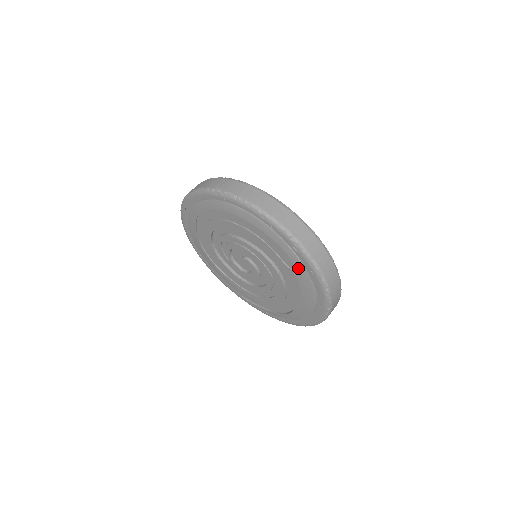
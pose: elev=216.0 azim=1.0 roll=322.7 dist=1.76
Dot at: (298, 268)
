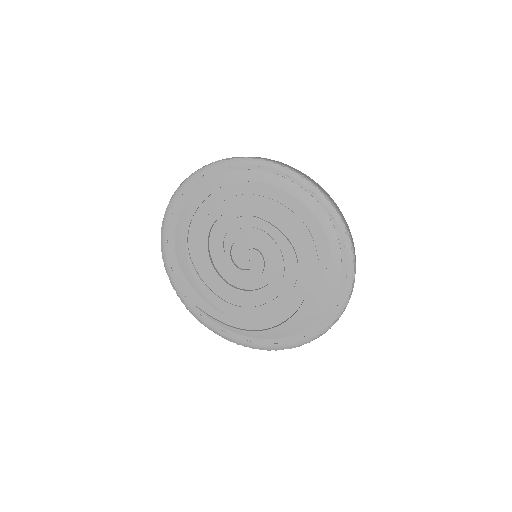
Dot at: (334, 267)
